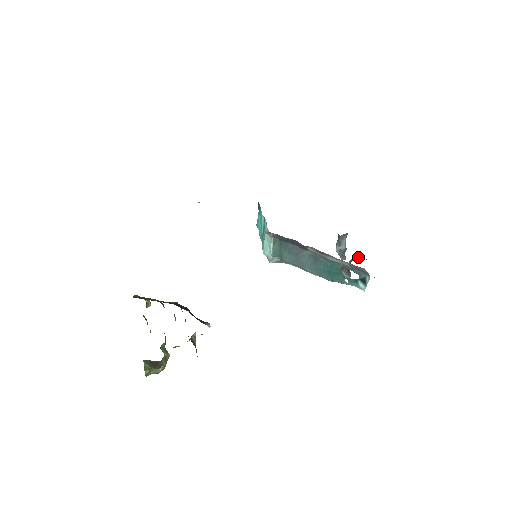
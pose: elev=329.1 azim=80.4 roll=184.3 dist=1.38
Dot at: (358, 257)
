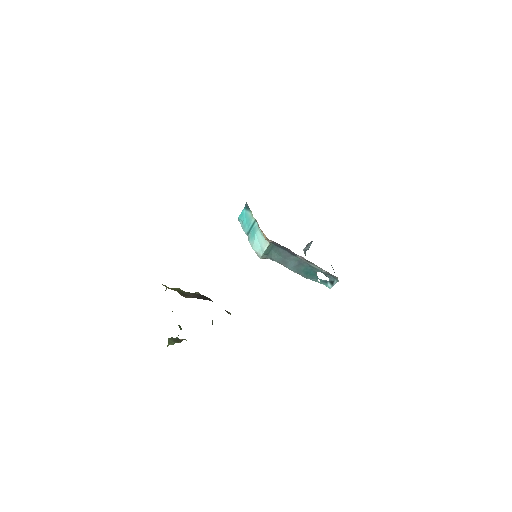
Dot at: occluded
